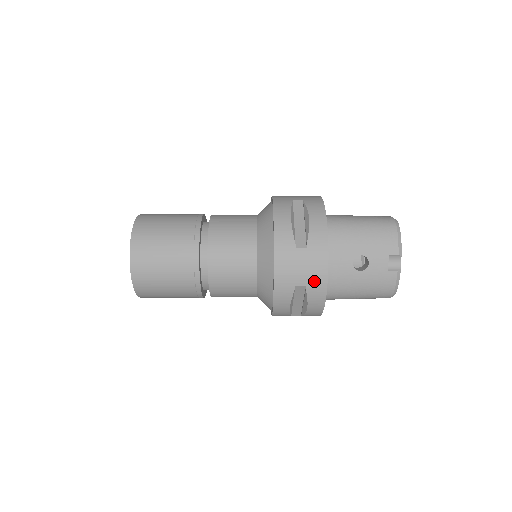
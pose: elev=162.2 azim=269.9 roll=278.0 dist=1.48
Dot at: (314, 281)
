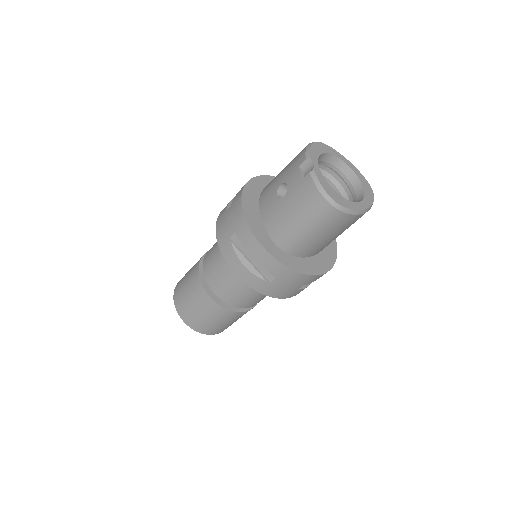
Dot at: (238, 224)
